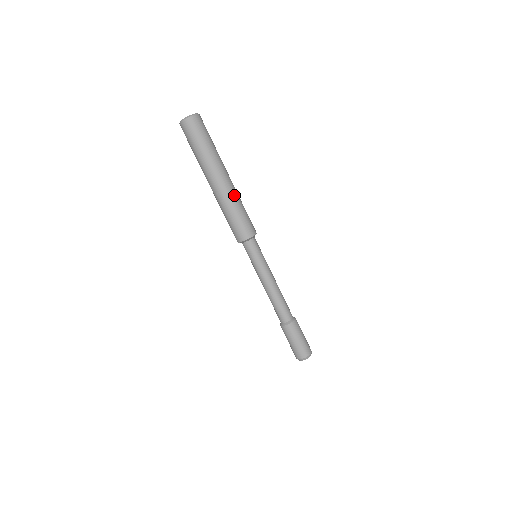
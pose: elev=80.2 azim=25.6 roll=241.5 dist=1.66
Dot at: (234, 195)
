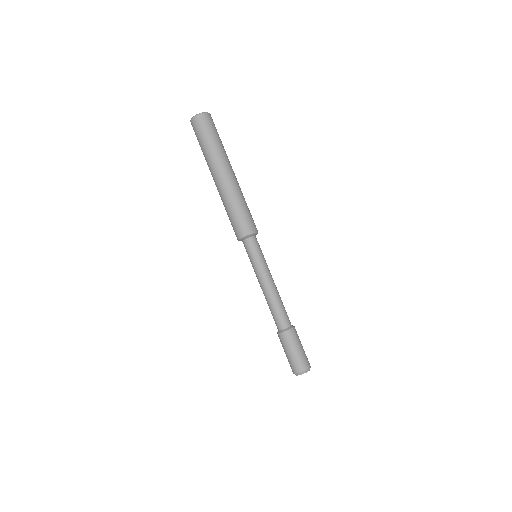
Dot at: (241, 191)
